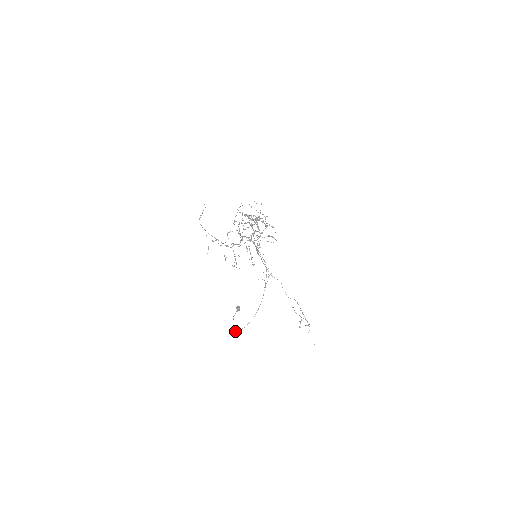
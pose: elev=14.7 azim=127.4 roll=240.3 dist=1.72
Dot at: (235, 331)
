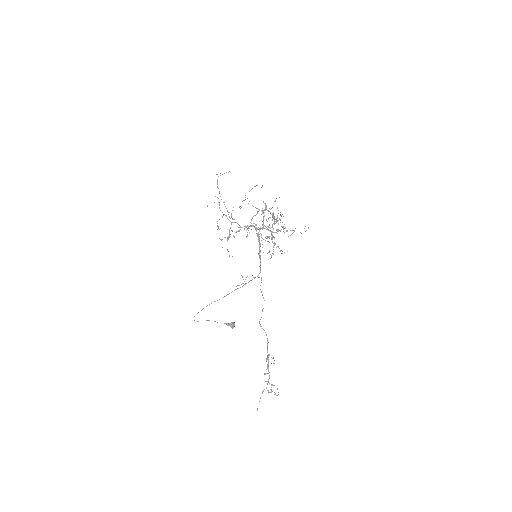
Dot at: occluded
